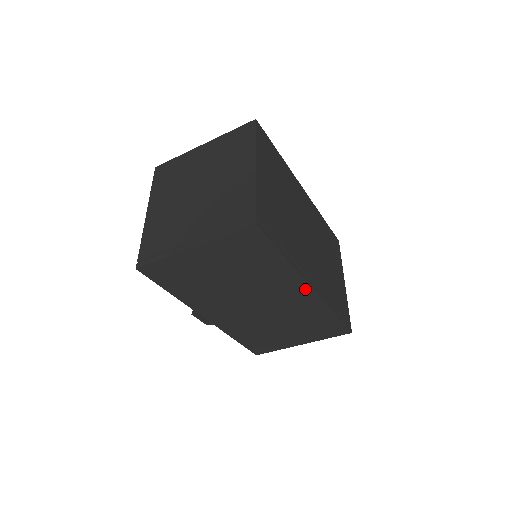
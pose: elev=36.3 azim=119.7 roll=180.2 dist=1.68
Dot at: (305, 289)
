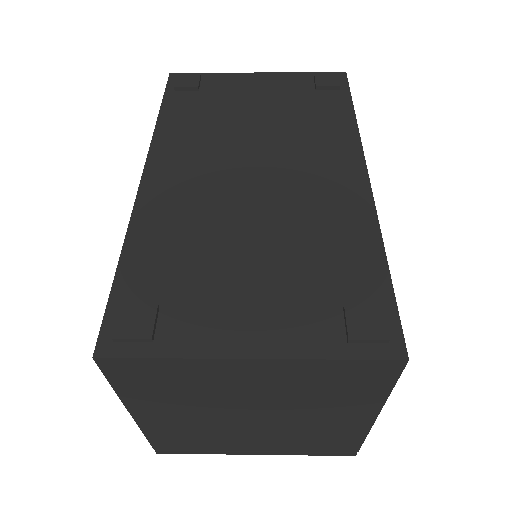
Dot at: occluded
